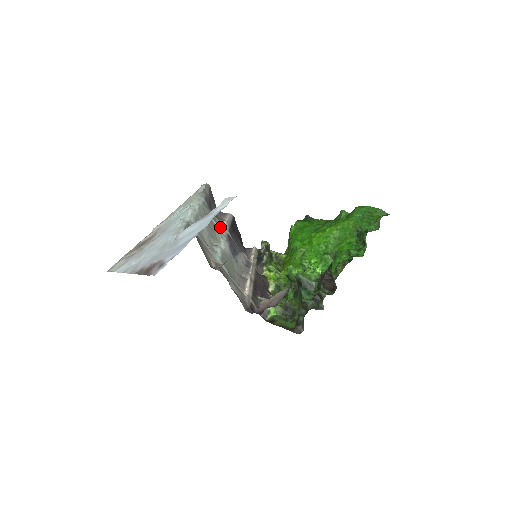
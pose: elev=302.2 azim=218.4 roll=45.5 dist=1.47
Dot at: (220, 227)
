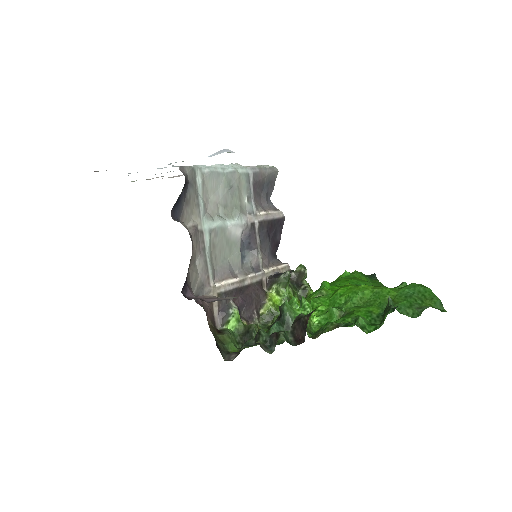
Dot at: (250, 210)
